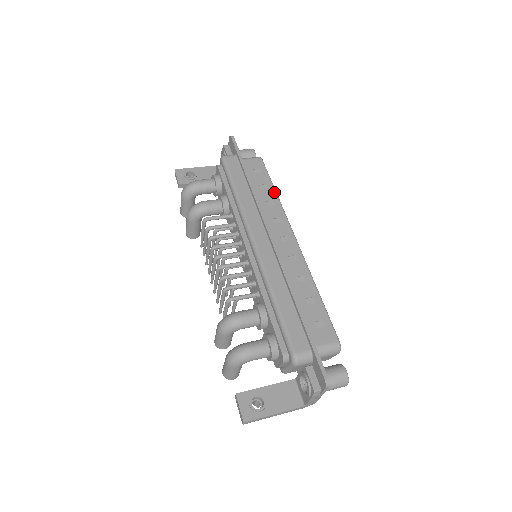
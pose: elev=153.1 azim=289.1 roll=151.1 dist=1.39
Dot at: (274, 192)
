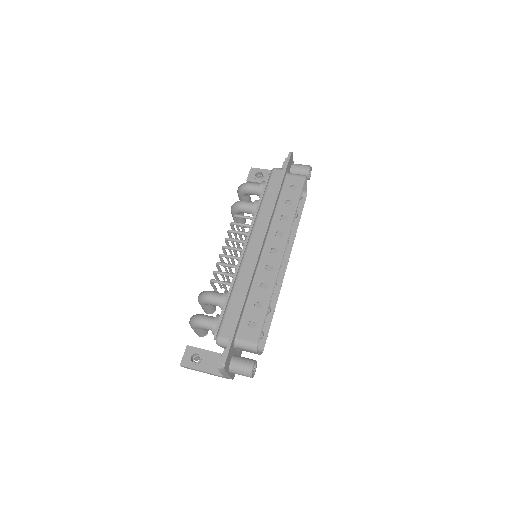
Dot at: (294, 209)
